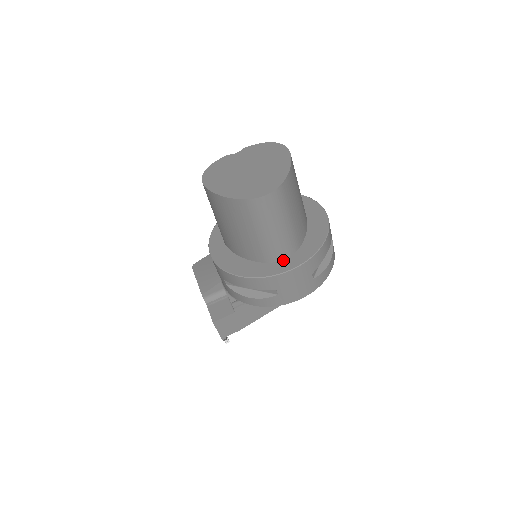
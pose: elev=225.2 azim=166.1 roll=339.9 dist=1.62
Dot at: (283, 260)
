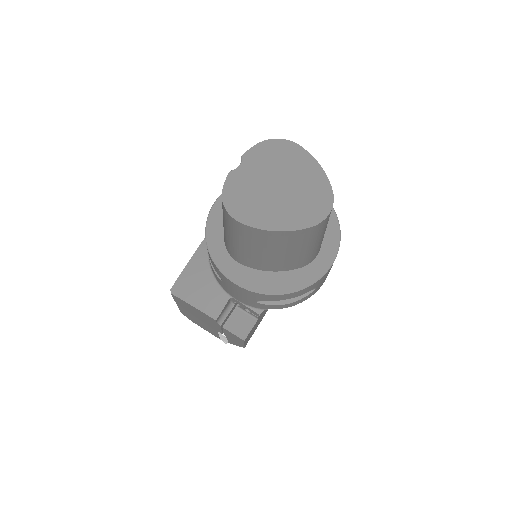
Dot at: (317, 257)
